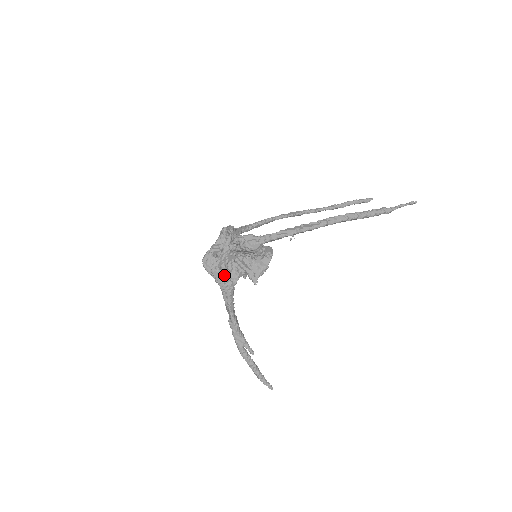
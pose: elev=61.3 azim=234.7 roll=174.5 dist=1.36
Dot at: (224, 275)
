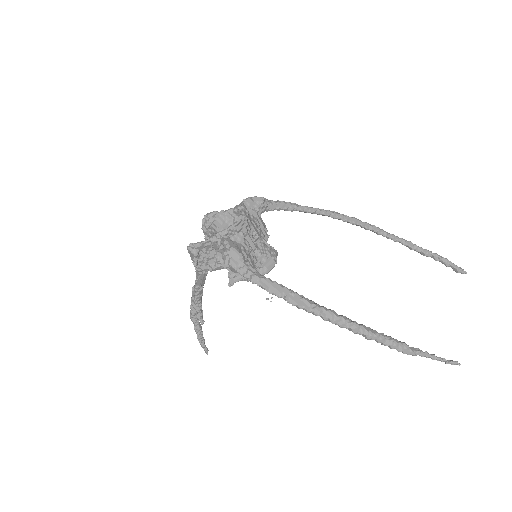
Dot at: (200, 258)
